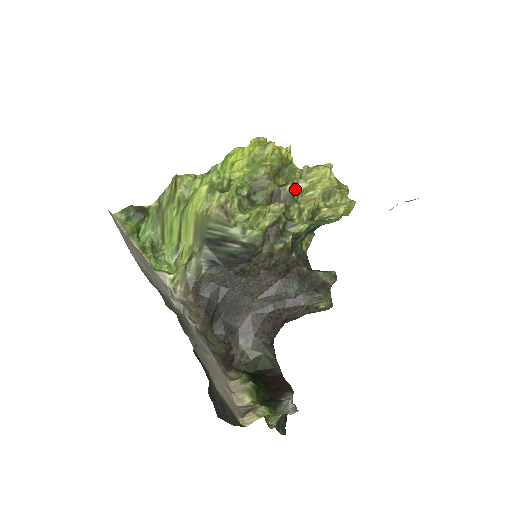
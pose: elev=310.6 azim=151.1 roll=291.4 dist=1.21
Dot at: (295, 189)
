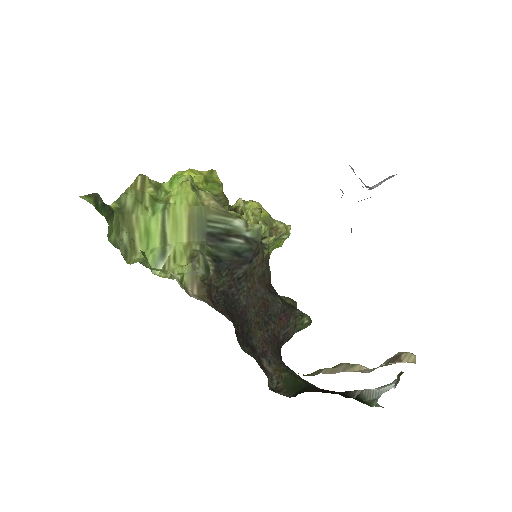
Dot at: occluded
